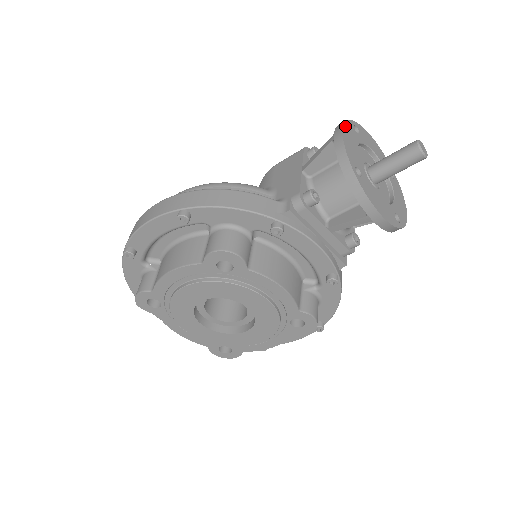
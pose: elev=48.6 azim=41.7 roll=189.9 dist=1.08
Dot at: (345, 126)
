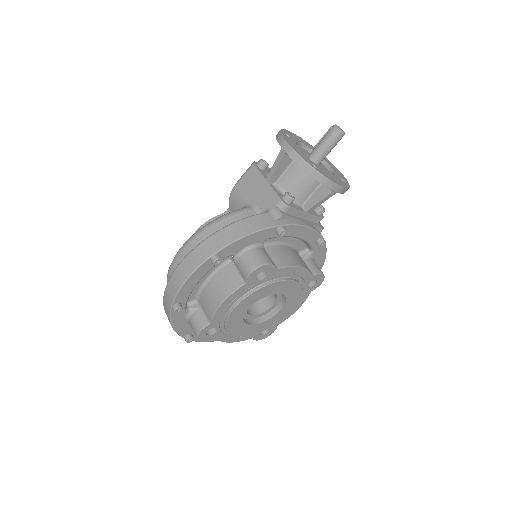
Dot at: (285, 138)
